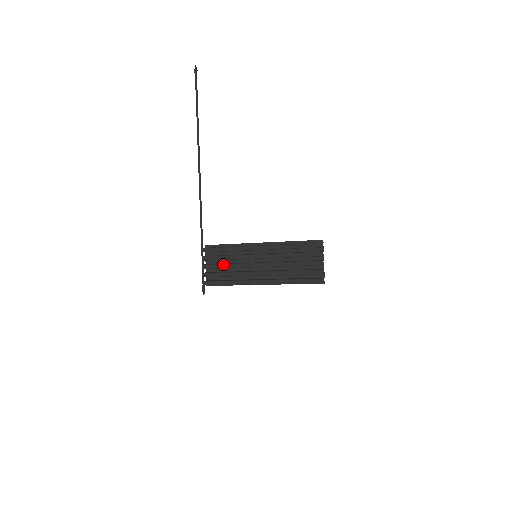
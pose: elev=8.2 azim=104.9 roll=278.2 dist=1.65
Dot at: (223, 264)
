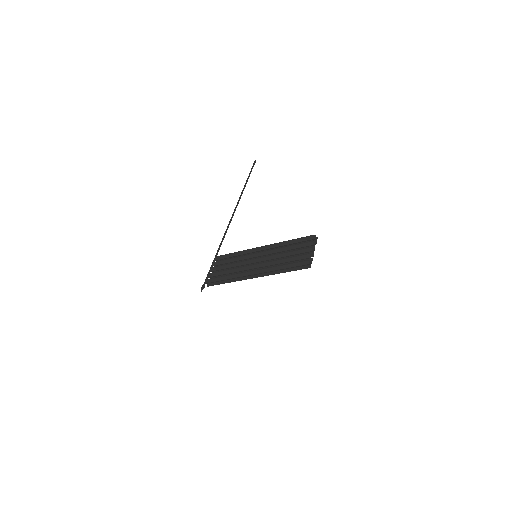
Dot at: (226, 264)
